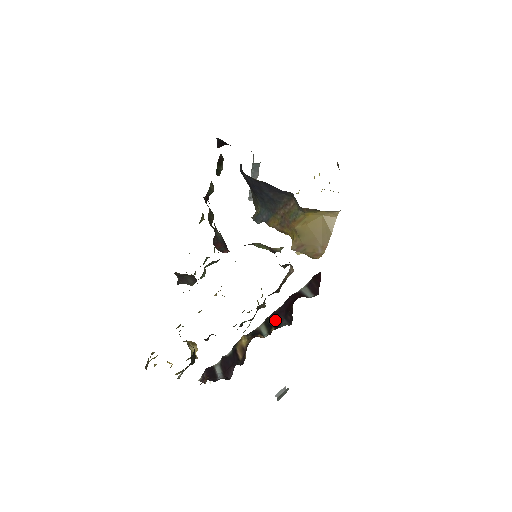
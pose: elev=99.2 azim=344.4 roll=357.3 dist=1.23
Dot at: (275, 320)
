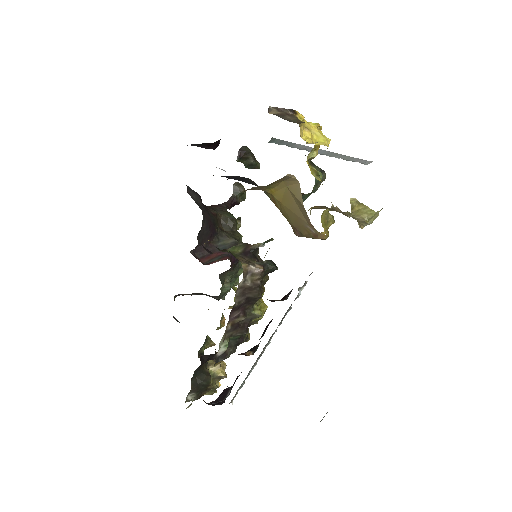
Dot at: (264, 332)
